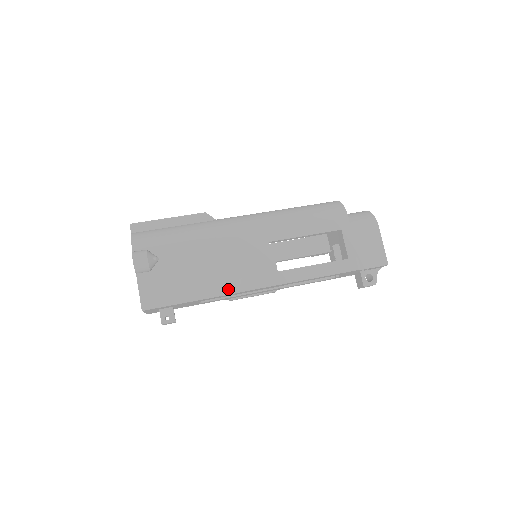
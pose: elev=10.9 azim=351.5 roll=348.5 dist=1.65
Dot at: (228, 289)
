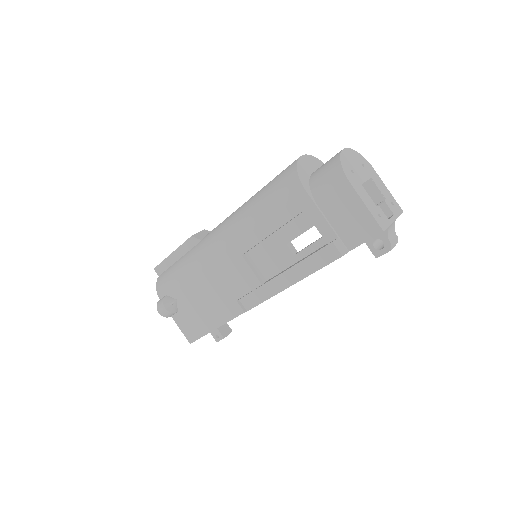
Dot at: (234, 312)
